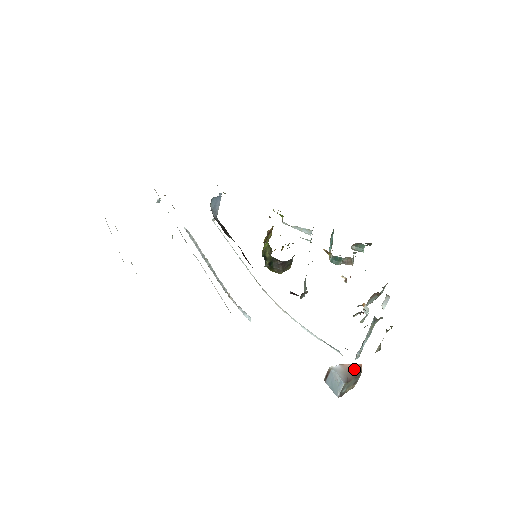
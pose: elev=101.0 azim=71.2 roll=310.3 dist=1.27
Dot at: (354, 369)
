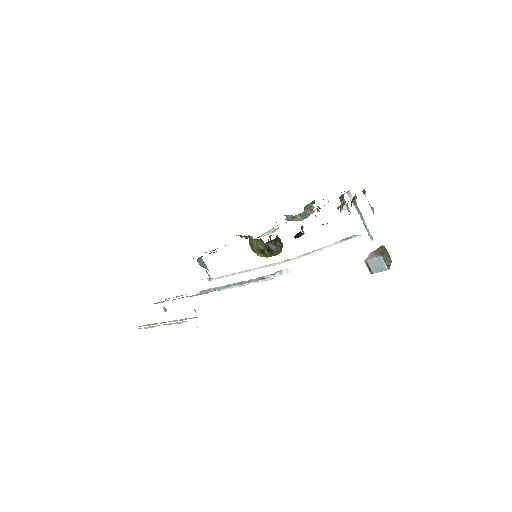
Dot at: (379, 249)
